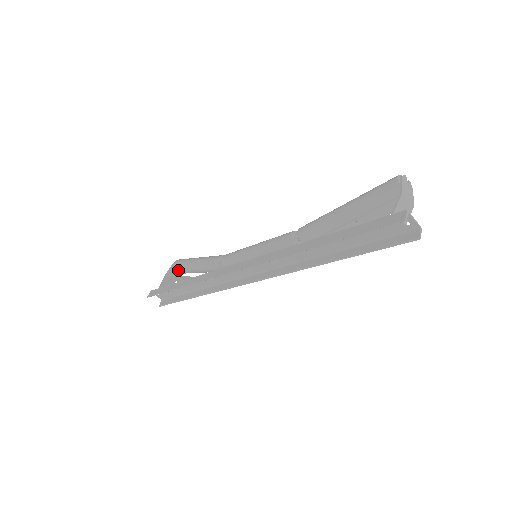
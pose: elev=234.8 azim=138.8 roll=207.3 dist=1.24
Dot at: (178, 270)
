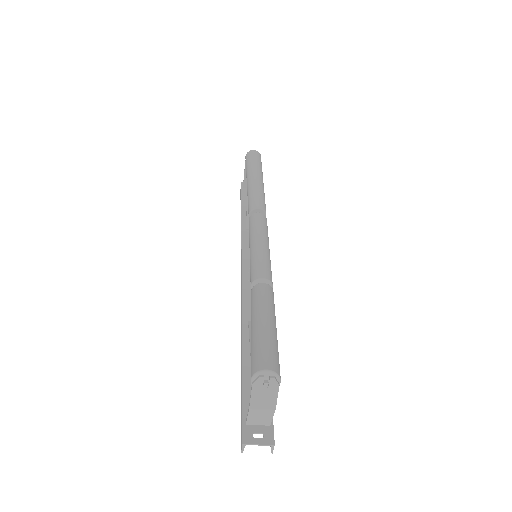
Dot at: occluded
